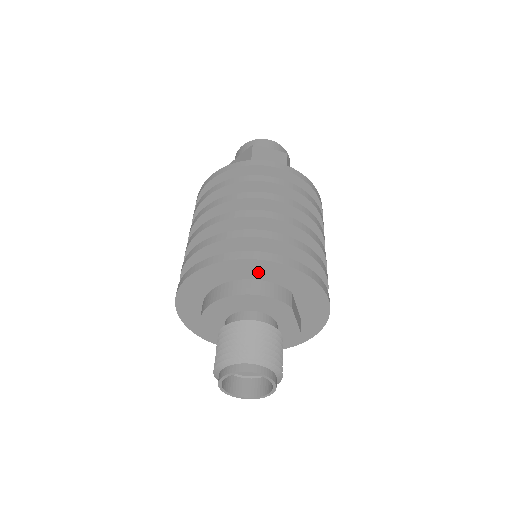
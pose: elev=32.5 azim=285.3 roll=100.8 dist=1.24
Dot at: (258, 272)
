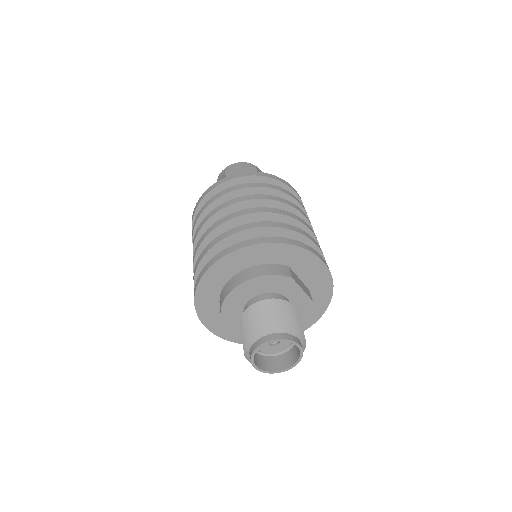
Dot at: (252, 258)
